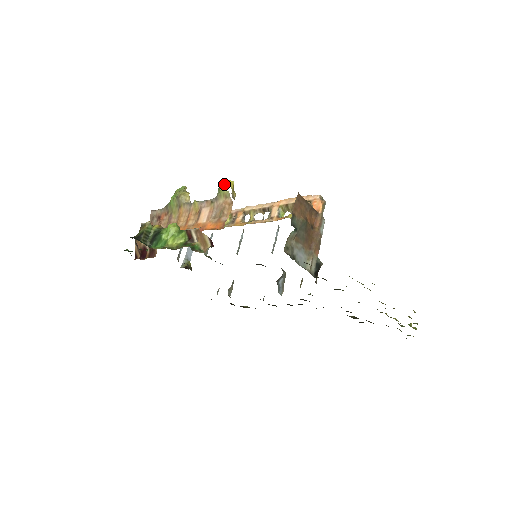
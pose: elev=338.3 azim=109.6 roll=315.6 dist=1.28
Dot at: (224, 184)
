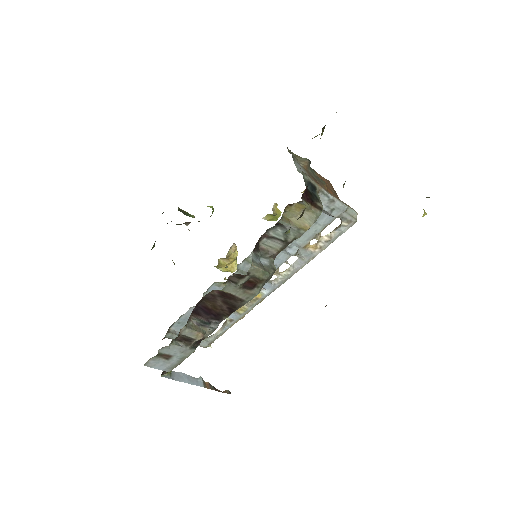
Dot at: occluded
